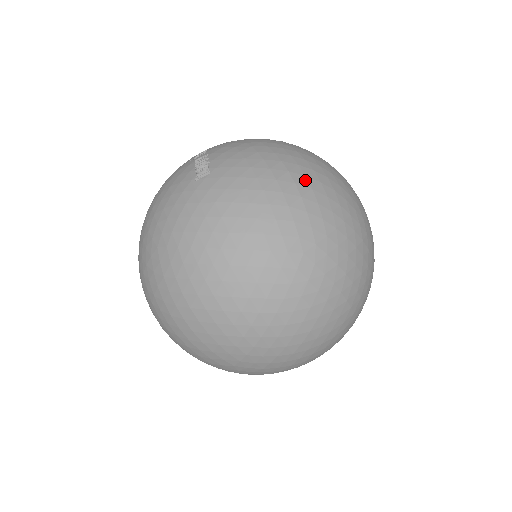
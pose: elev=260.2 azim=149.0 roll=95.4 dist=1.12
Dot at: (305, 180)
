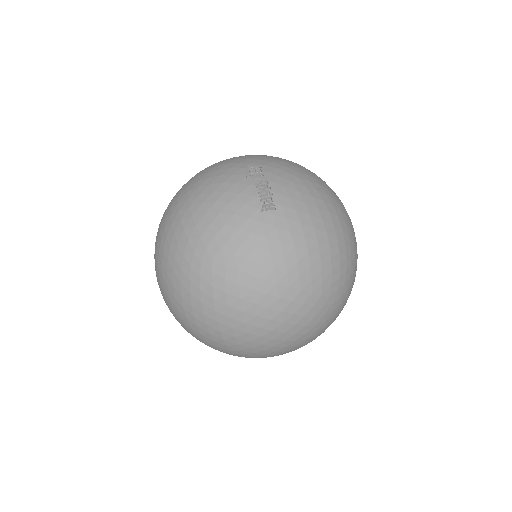
Dot at: (342, 234)
